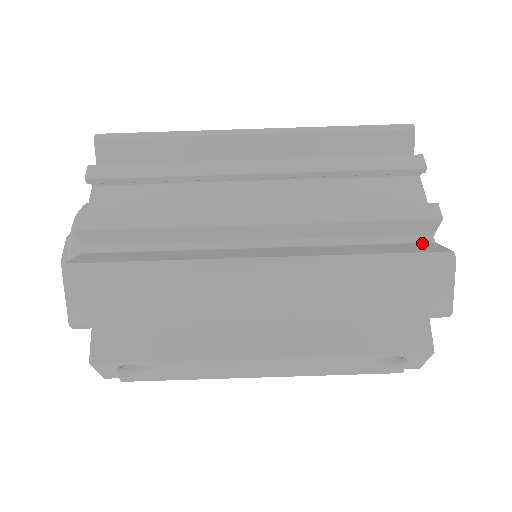
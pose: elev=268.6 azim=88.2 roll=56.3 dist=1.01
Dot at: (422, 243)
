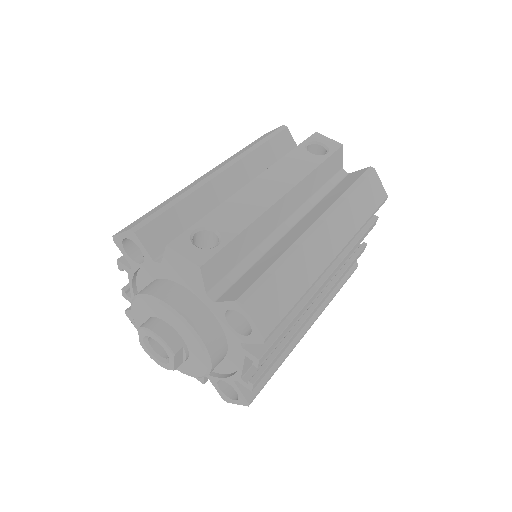
Dot at: occluded
